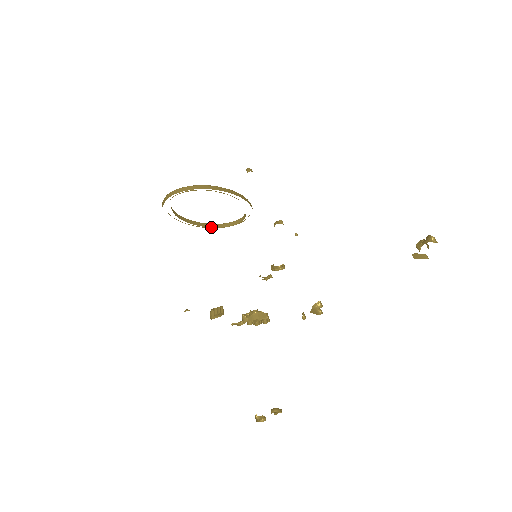
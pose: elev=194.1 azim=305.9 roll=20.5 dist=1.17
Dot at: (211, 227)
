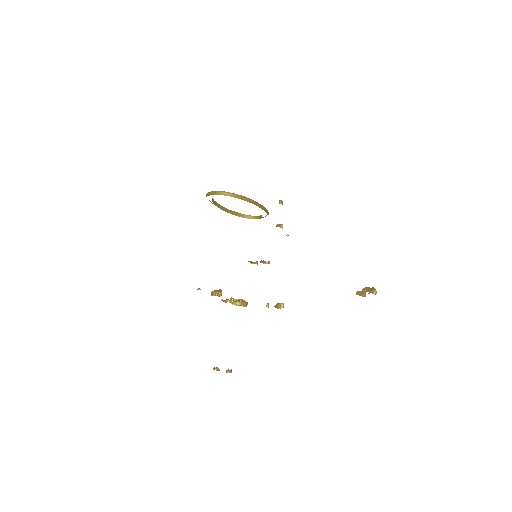
Dot at: (232, 214)
